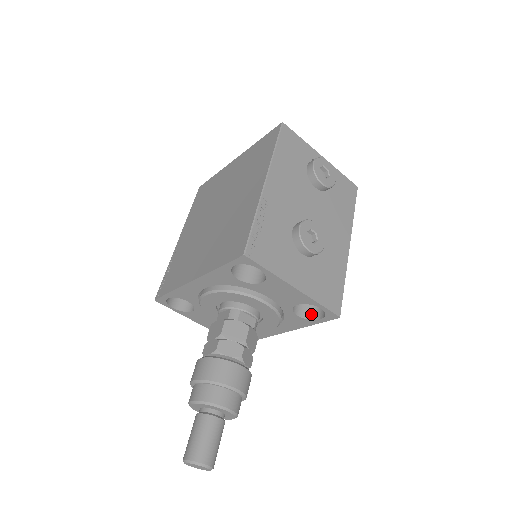
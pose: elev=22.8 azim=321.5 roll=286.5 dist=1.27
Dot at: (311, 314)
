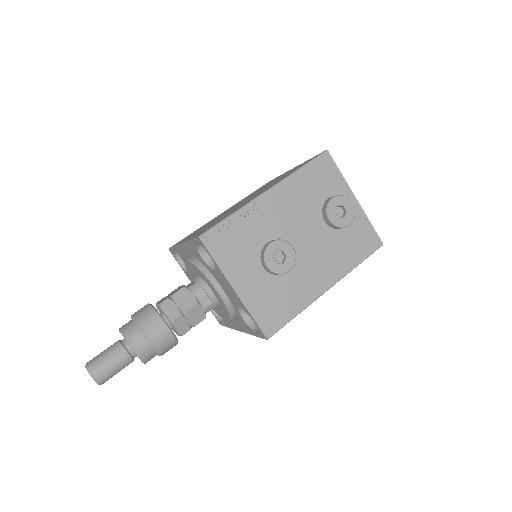
Dot at: occluded
